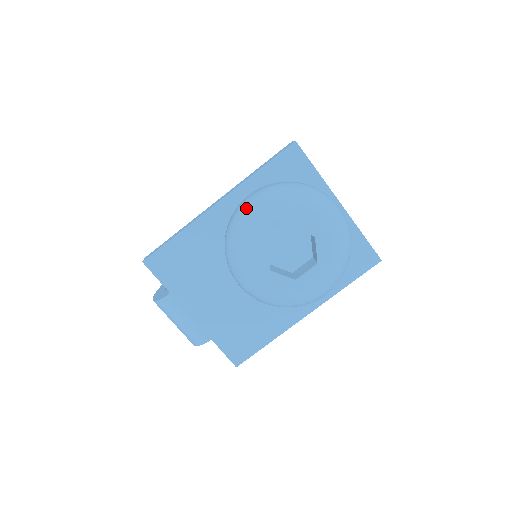
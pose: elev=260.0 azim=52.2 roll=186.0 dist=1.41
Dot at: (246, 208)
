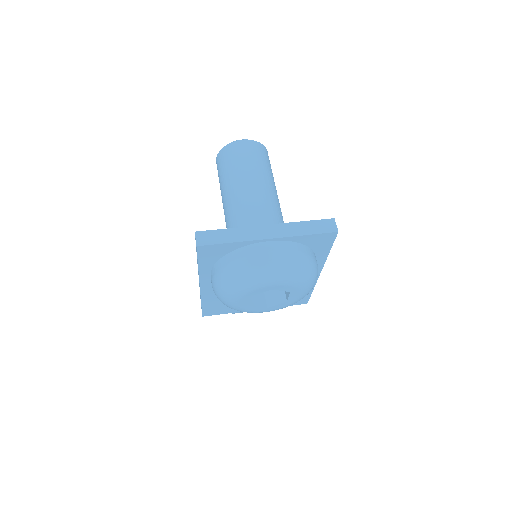
Dot at: (217, 297)
